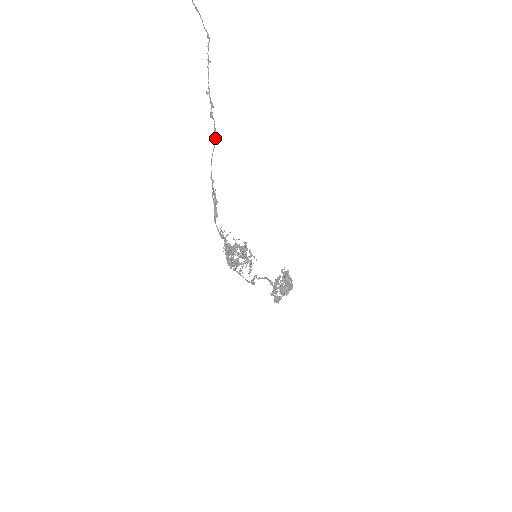
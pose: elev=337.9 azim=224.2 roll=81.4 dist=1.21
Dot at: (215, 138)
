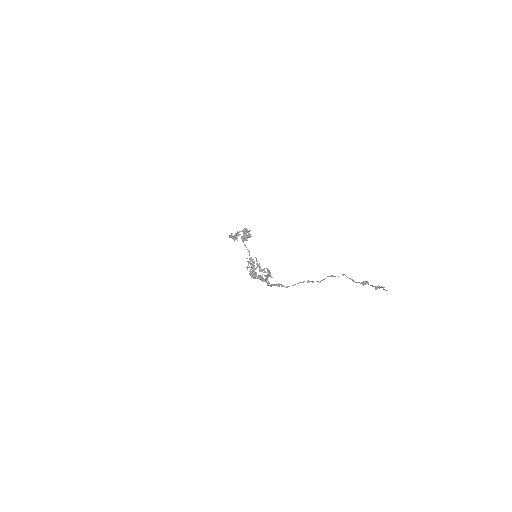
Dot at: occluded
